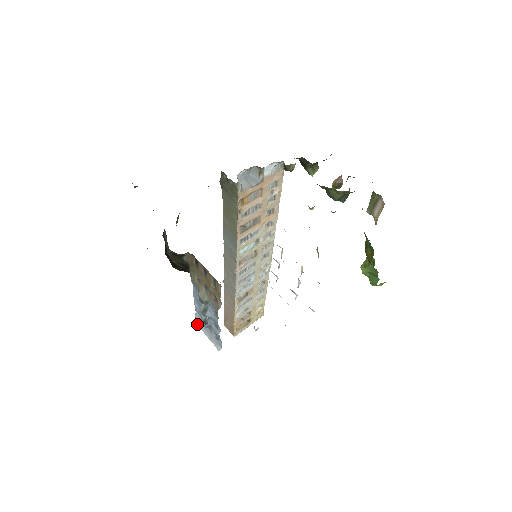
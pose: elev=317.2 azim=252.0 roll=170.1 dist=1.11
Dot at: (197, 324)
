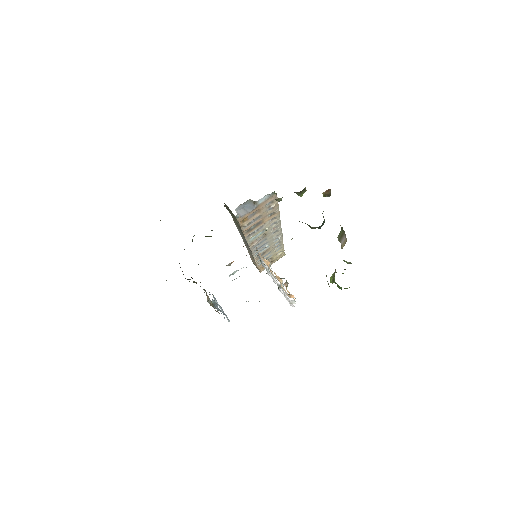
Dot at: (215, 300)
